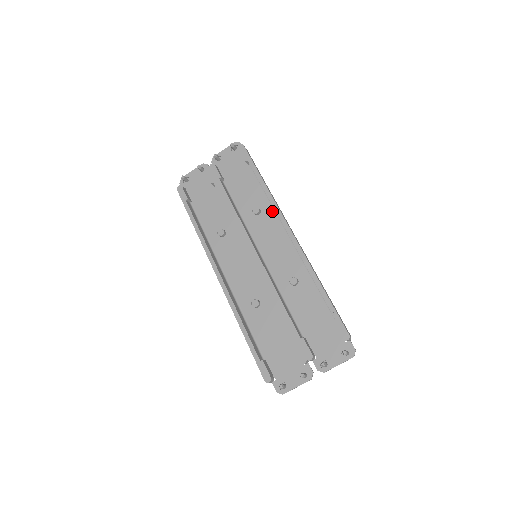
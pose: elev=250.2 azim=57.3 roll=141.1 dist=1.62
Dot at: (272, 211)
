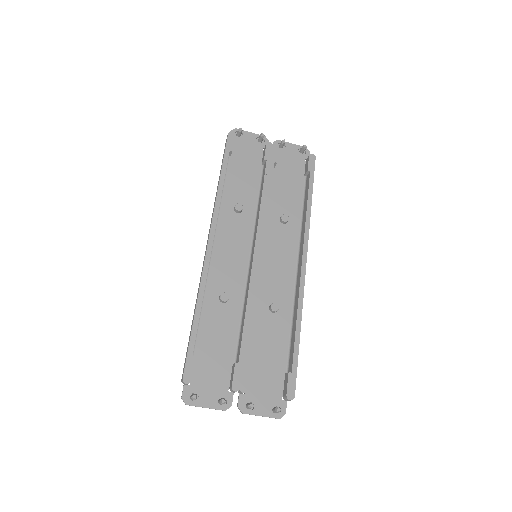
Dot at: (297, 231)
